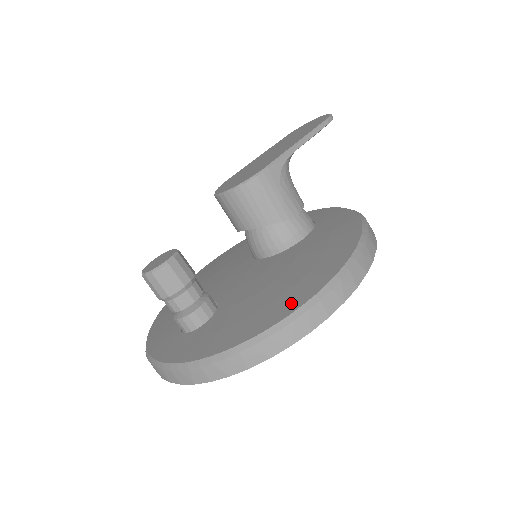
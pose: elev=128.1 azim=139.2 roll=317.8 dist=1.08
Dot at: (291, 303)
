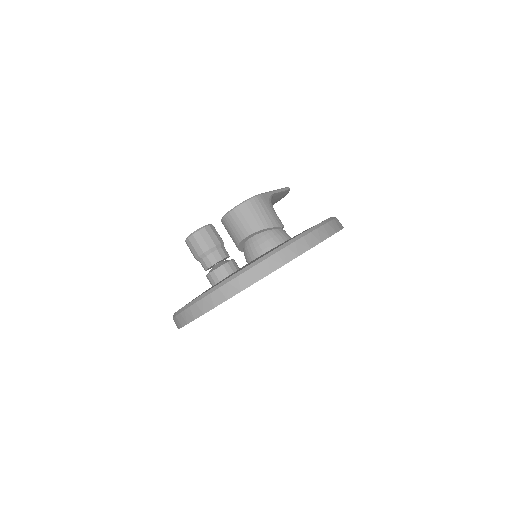
Dot at: occluded
